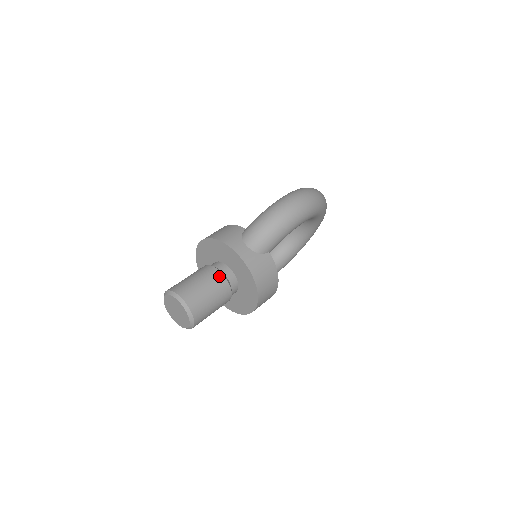
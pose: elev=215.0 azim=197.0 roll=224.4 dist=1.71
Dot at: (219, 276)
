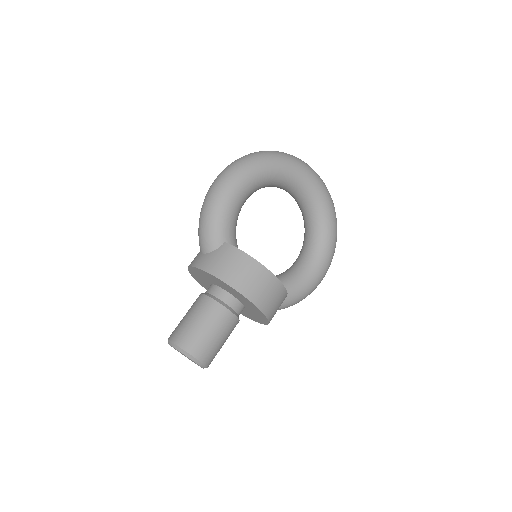
Dot at: (201, 298)
